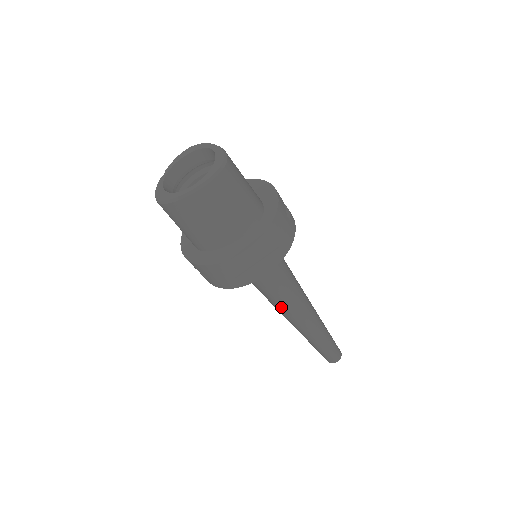
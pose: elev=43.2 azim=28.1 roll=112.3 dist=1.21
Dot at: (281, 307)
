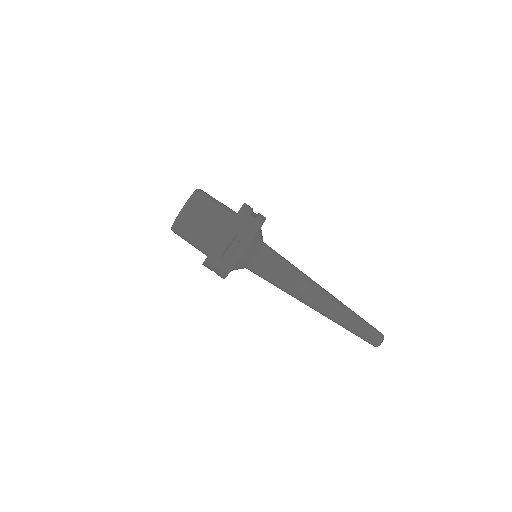
Dot at: (290, 292)
